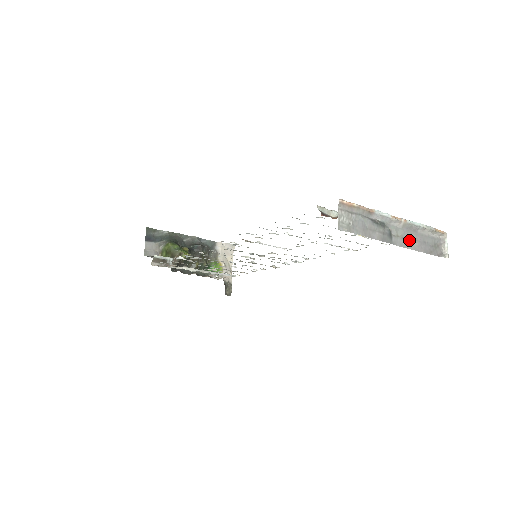
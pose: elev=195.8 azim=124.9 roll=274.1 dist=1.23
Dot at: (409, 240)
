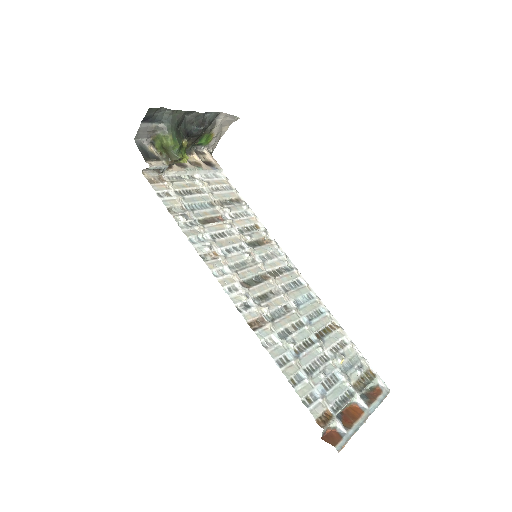
Dot at: occluded
